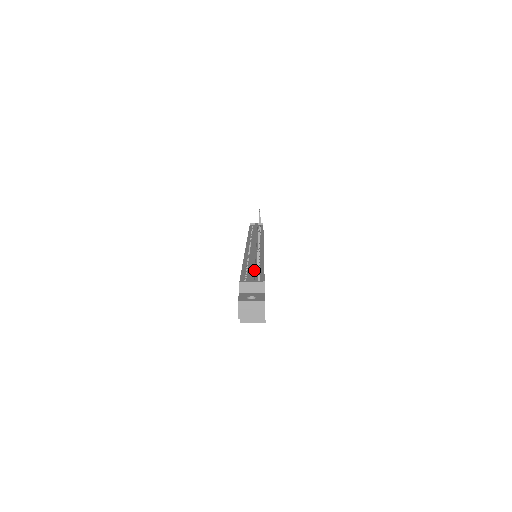
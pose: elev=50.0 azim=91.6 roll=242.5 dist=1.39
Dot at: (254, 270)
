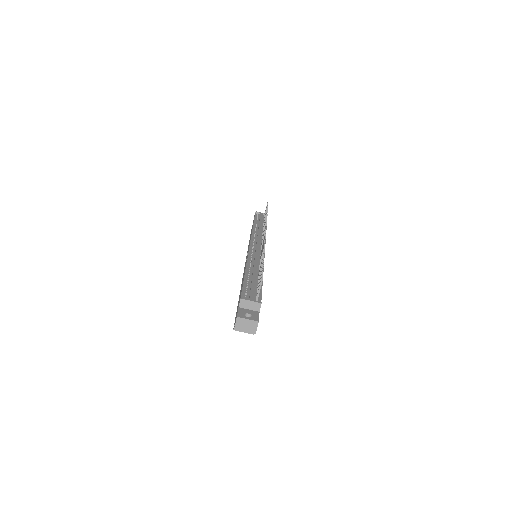
Dot at: (254, 285)
